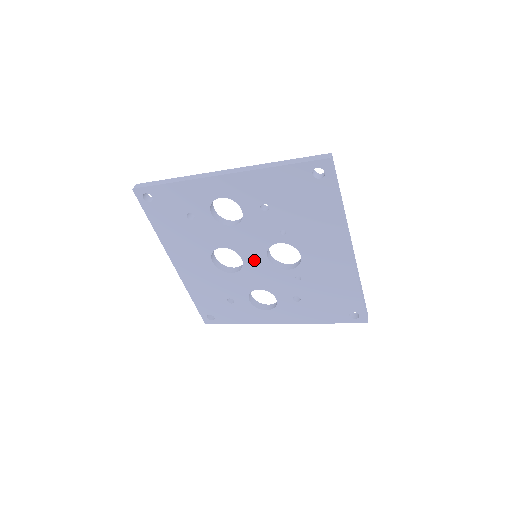
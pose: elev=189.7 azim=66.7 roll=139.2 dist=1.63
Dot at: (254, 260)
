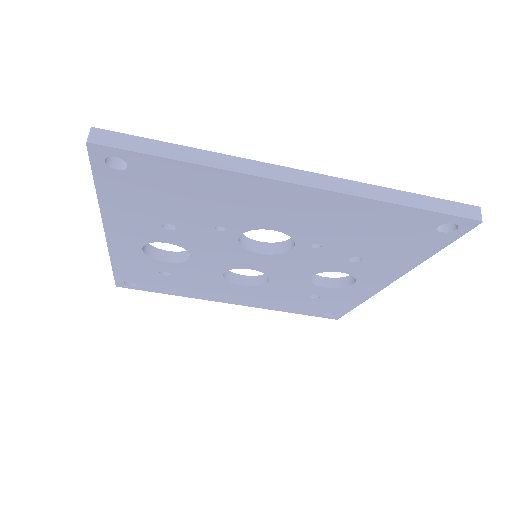
Dot at: (257, 263)
